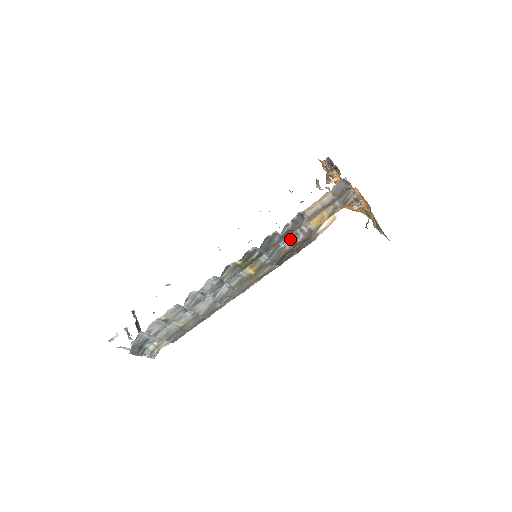
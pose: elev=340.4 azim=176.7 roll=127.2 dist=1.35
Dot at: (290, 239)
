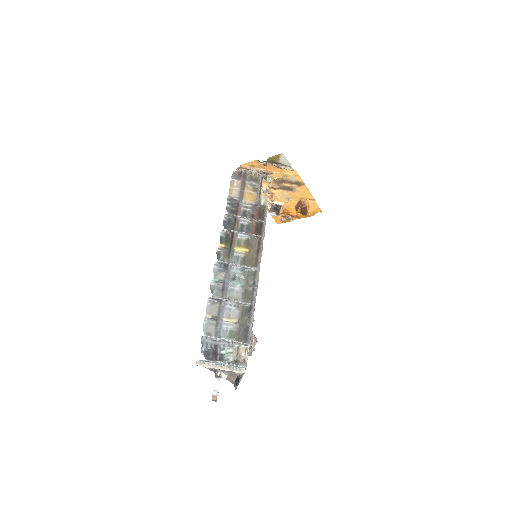
Dot at: (243, 215)
